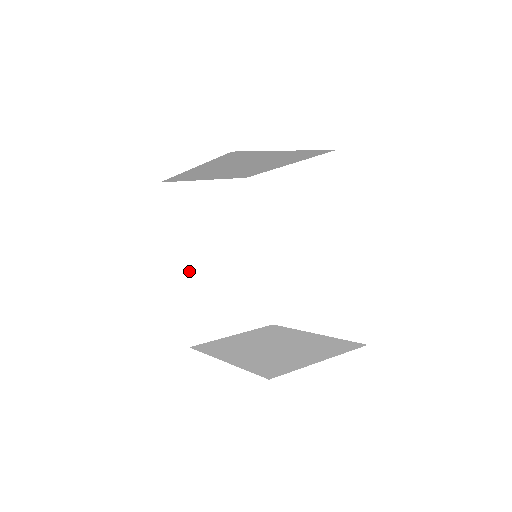
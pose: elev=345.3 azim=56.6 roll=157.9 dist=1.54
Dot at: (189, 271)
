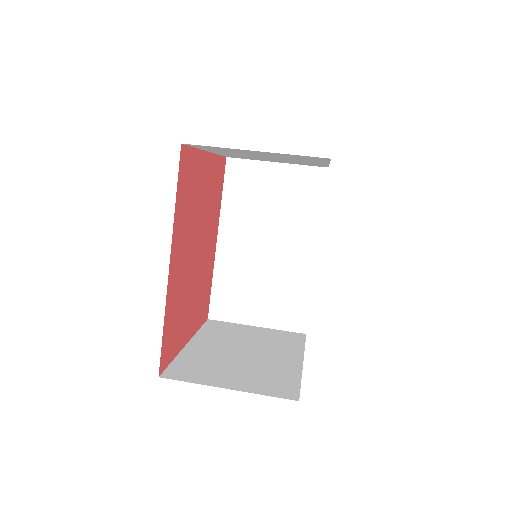
Dot at: (230, 249)
